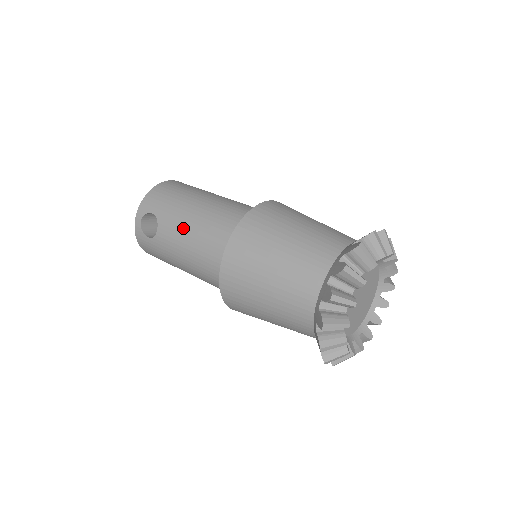
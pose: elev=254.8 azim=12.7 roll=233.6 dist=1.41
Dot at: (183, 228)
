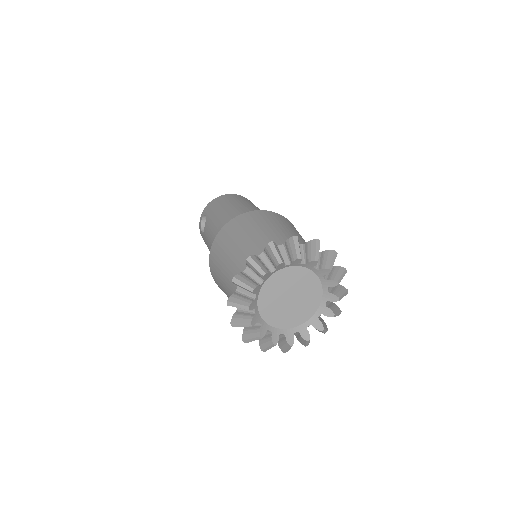
Dot at: (212, 226)
